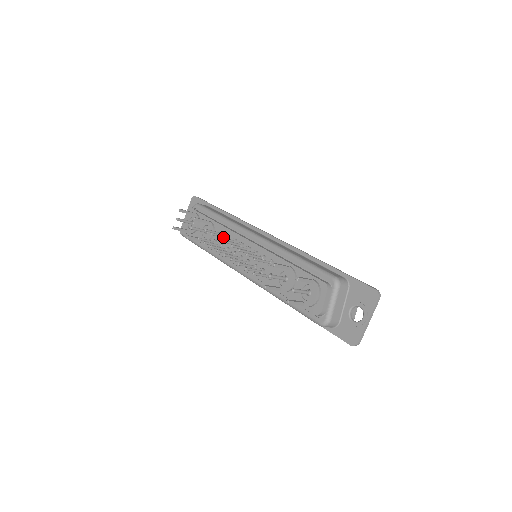
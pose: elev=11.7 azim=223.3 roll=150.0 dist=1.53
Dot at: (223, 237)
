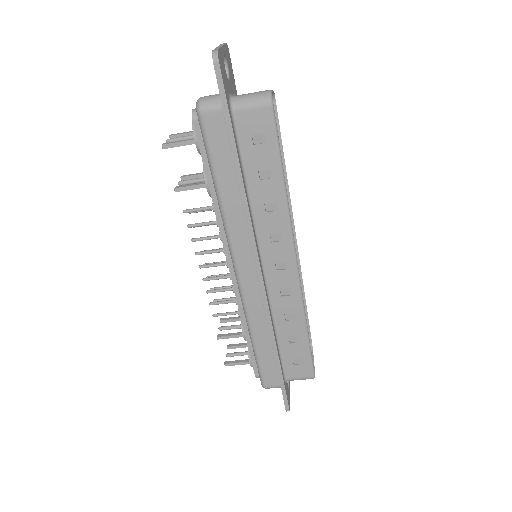
Dot at: (229, 287)
